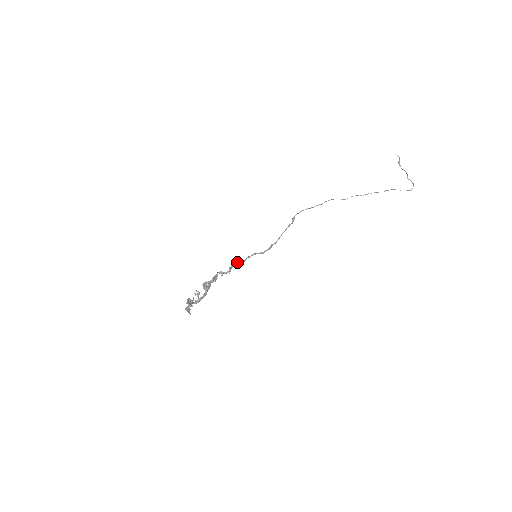
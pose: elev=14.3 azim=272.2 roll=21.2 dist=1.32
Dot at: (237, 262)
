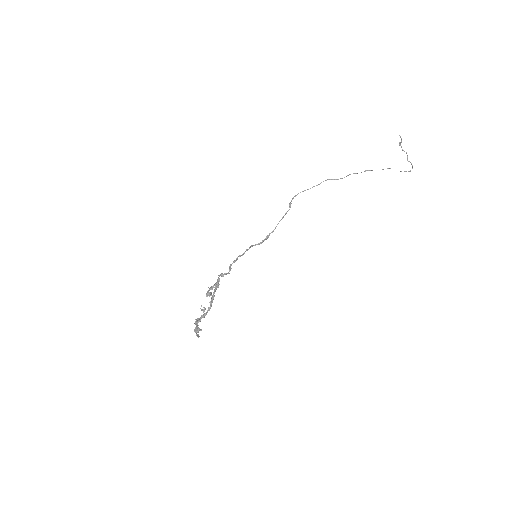
Dot at: (236, 258)
